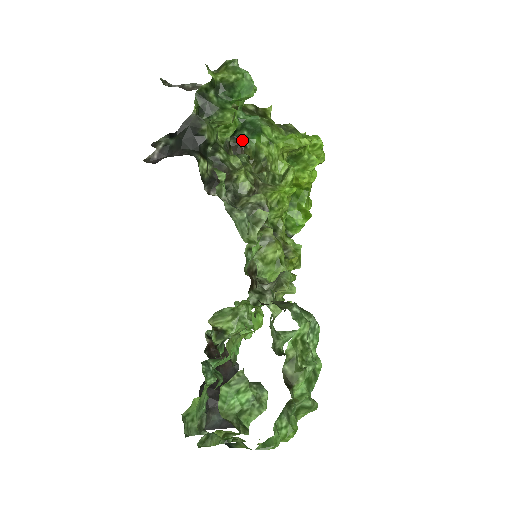
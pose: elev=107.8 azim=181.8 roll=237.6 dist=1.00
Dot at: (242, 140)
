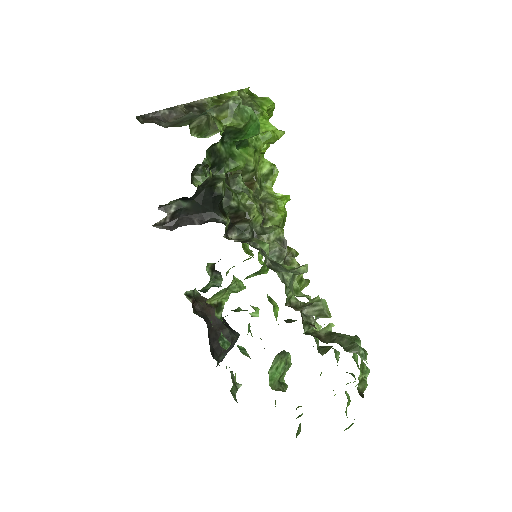
Dot at: occluded
